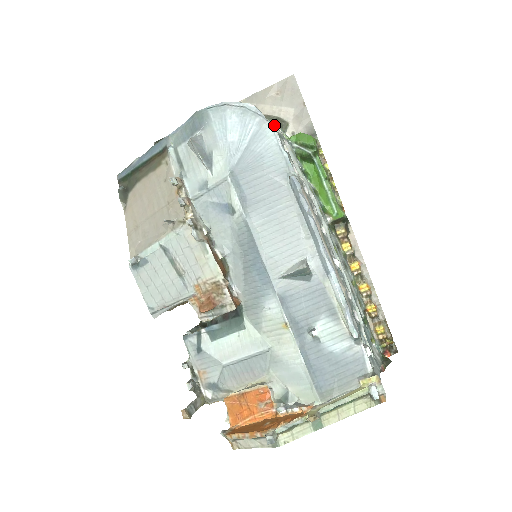
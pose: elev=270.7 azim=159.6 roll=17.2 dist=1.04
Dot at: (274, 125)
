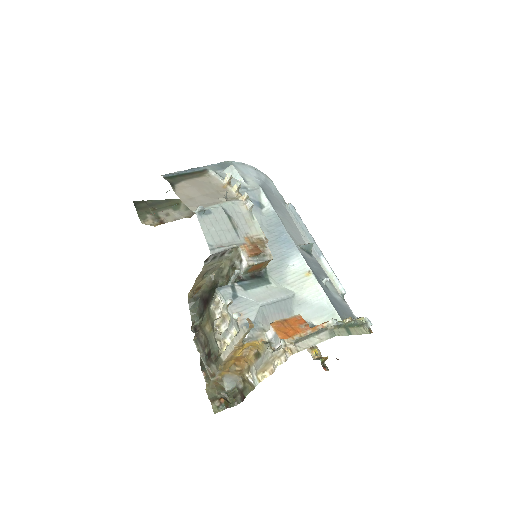
Dot at: occluded
